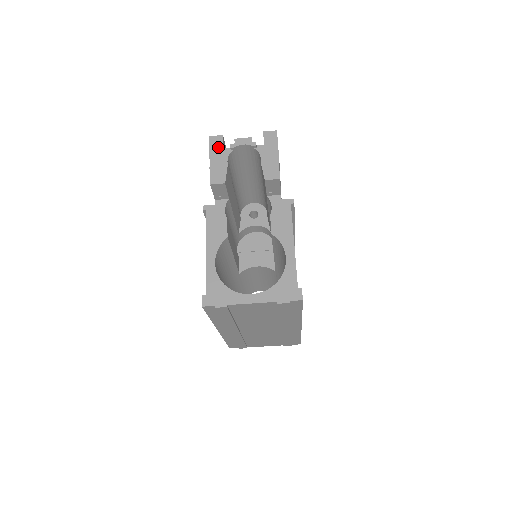
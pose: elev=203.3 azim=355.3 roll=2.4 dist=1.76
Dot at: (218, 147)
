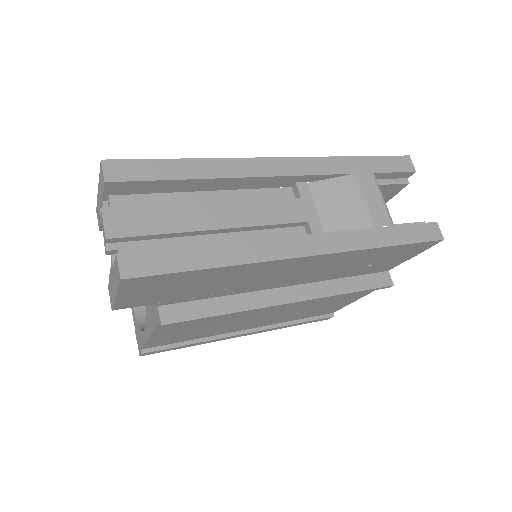
Dot at: (101, 188)
